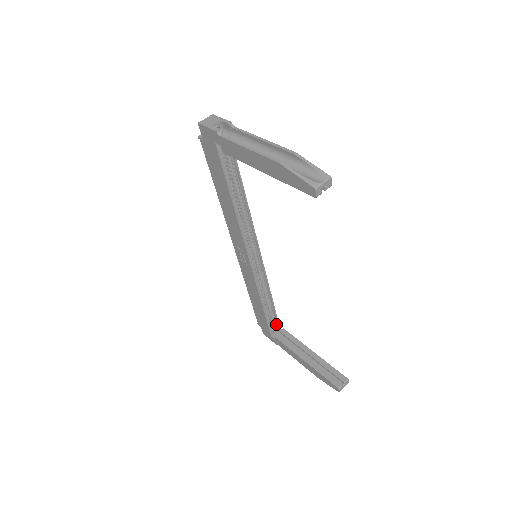
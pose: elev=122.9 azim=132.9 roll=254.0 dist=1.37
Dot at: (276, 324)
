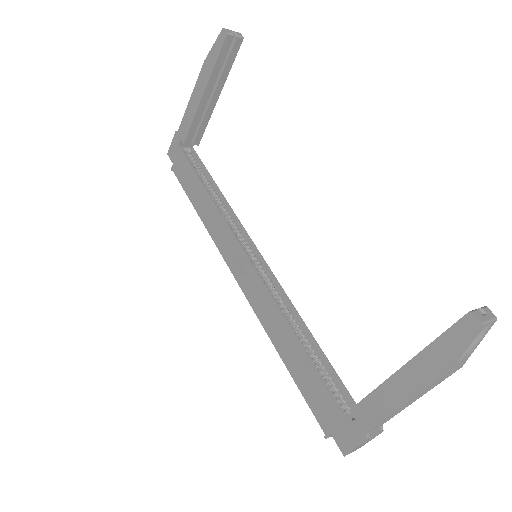
Dot at: (351, 407)
